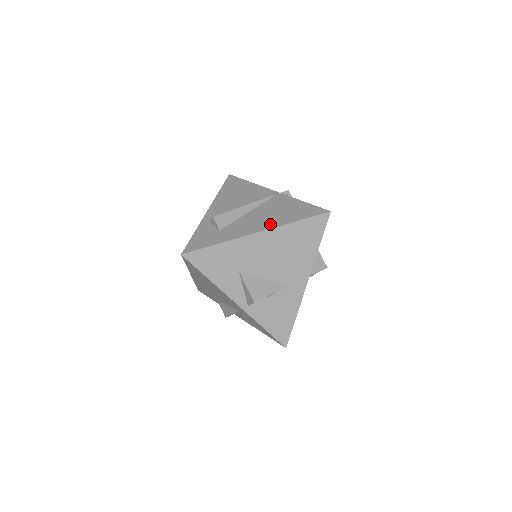
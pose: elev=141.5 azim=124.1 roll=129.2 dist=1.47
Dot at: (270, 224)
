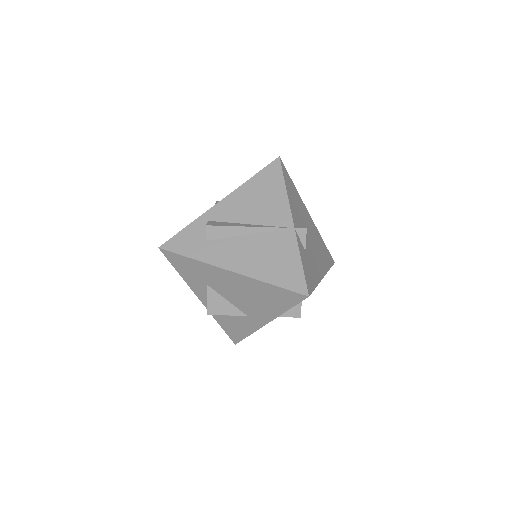
Dot at: (248, 269)
